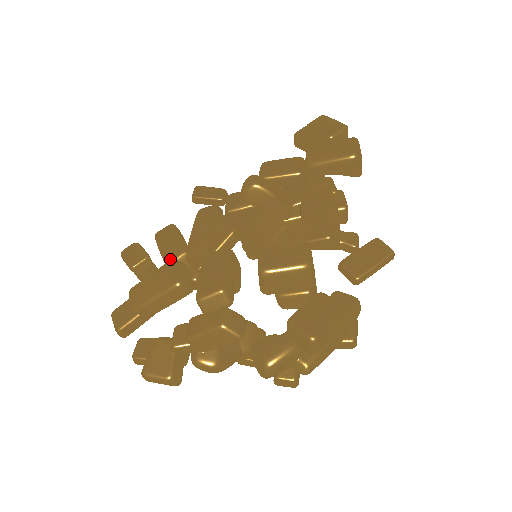
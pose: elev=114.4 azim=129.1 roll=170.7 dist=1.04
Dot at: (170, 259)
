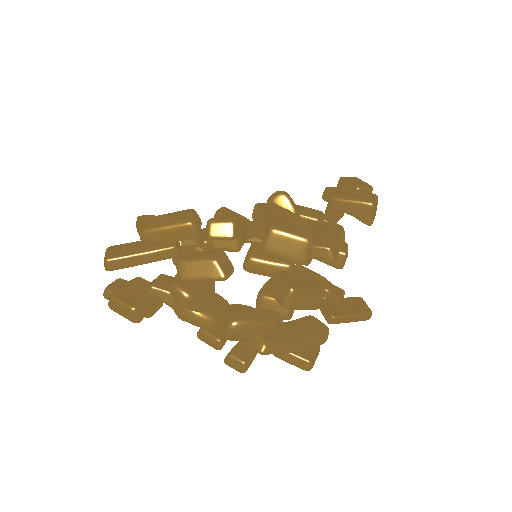
Dot at: occluded
